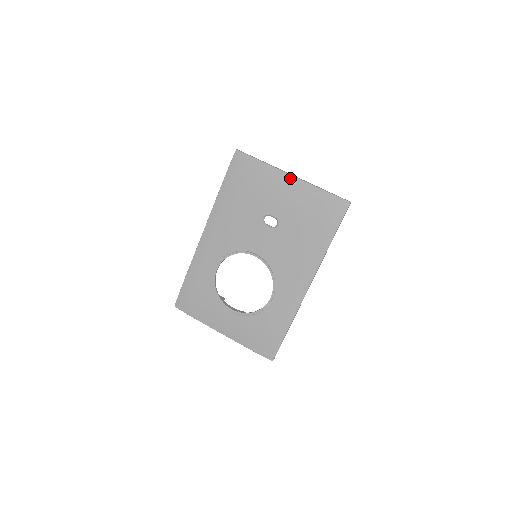
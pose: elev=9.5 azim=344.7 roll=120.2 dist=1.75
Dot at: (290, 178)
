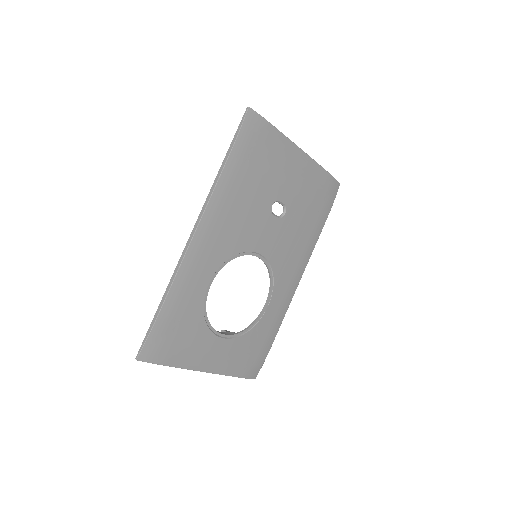
Dot at: (302, 154)
